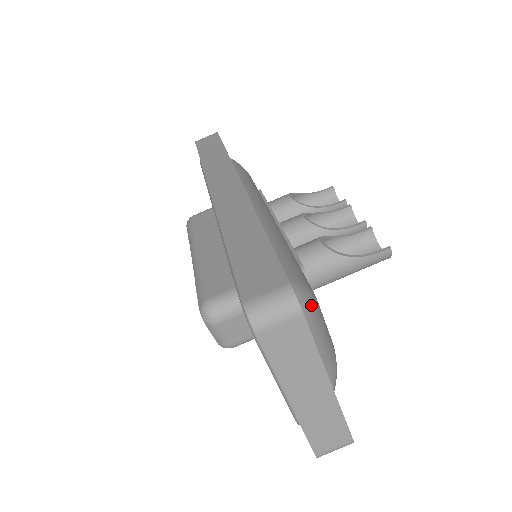
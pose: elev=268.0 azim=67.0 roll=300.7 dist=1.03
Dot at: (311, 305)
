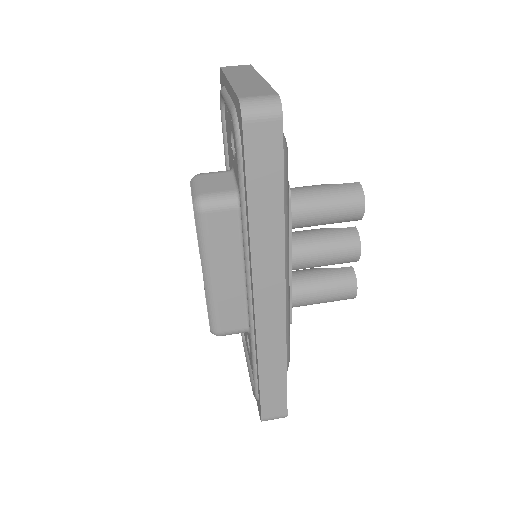
Dot at: occluded
